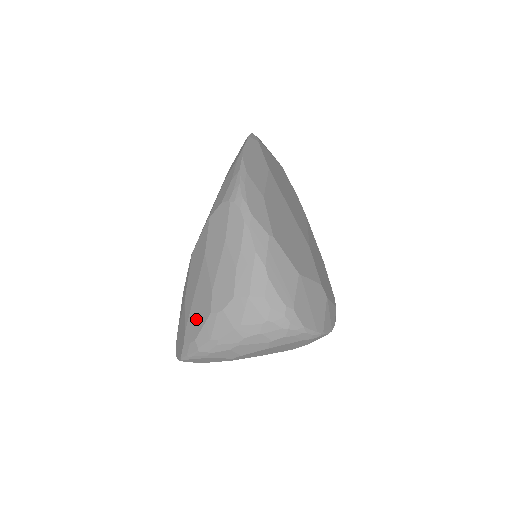
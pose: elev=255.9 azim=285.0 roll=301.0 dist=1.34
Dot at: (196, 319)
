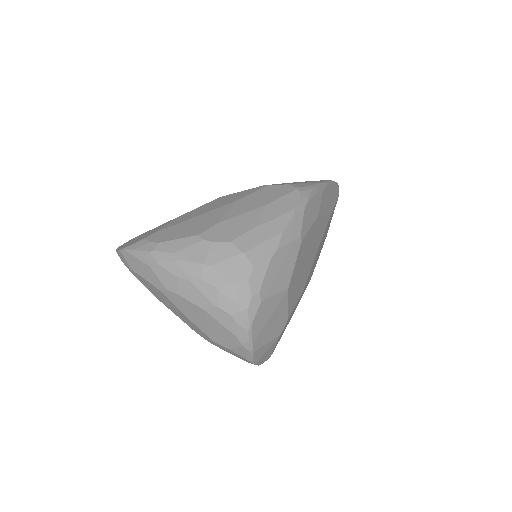
Dot at: (177, 231)
